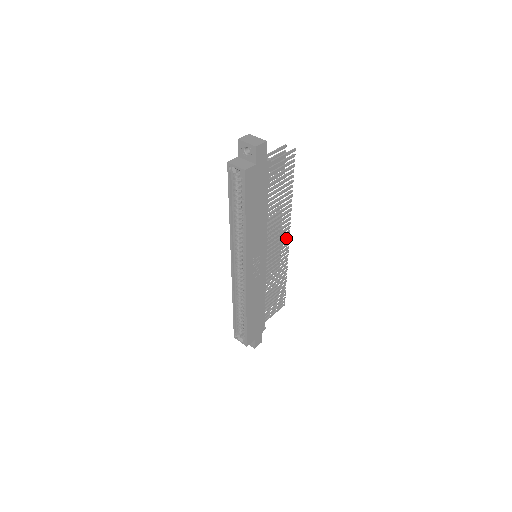
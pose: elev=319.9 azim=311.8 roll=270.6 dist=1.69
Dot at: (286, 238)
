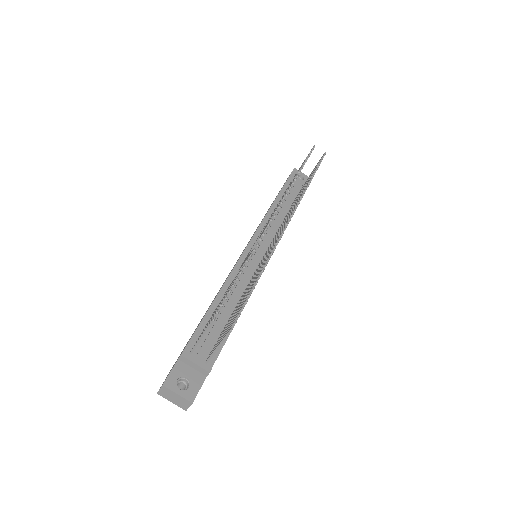
Dot at: occluded
